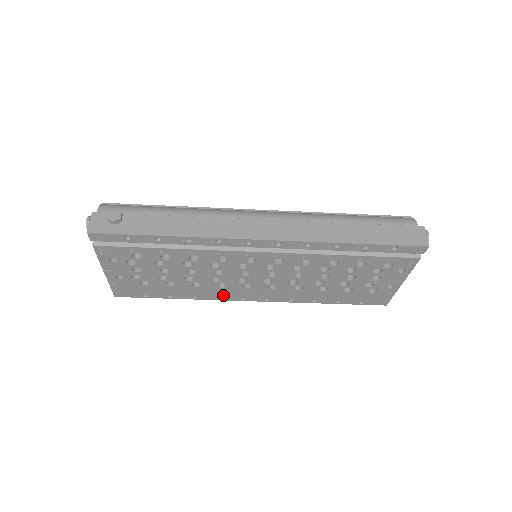
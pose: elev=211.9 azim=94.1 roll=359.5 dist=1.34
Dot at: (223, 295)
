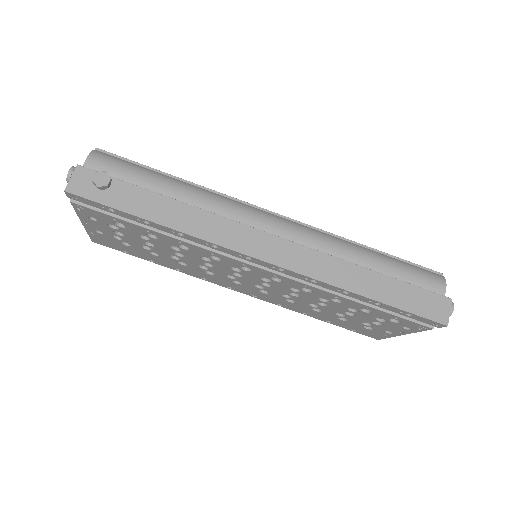
Dot at: (209, 278)
